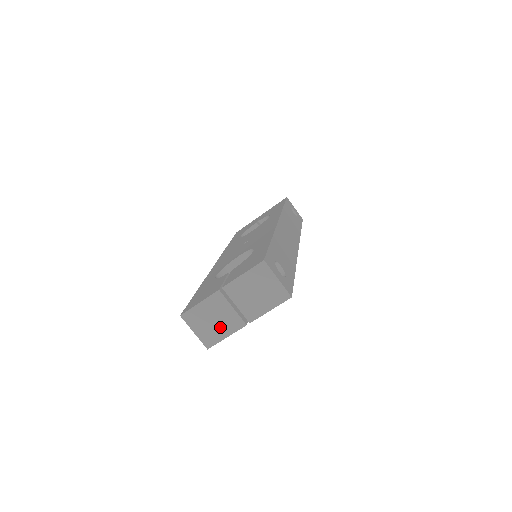
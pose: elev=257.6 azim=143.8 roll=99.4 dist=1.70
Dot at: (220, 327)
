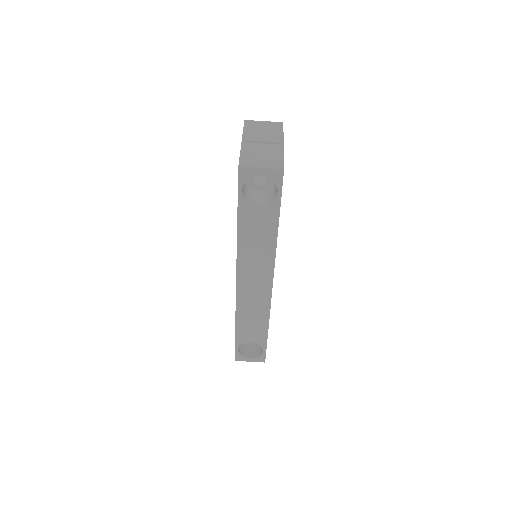
Dot at: (271, 155)
